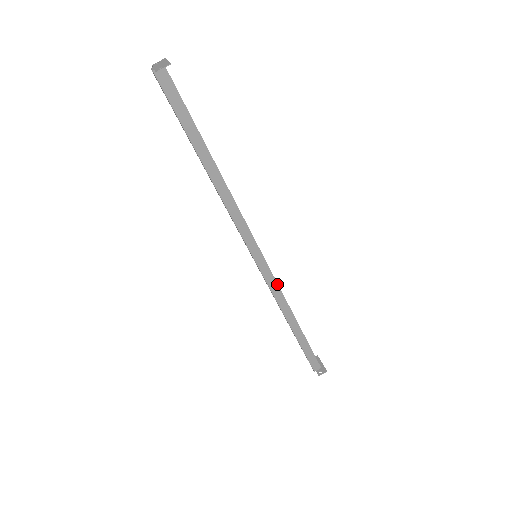
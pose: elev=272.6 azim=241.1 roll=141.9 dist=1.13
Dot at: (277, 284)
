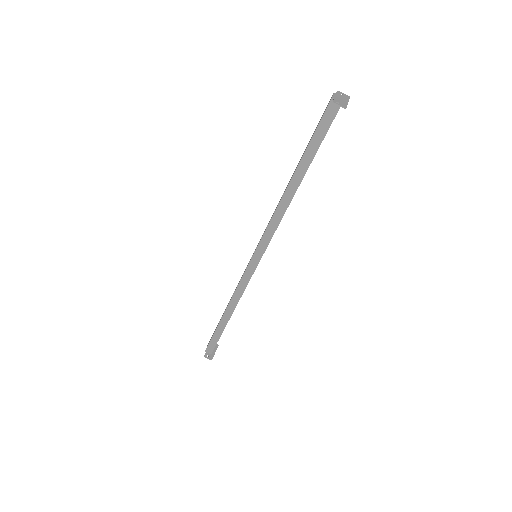
Dot at: (247, 284)
